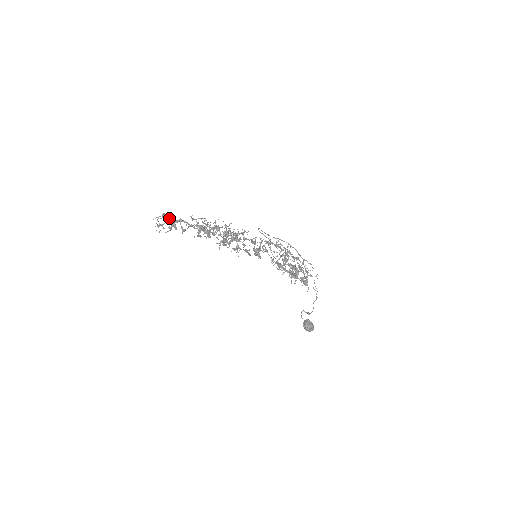
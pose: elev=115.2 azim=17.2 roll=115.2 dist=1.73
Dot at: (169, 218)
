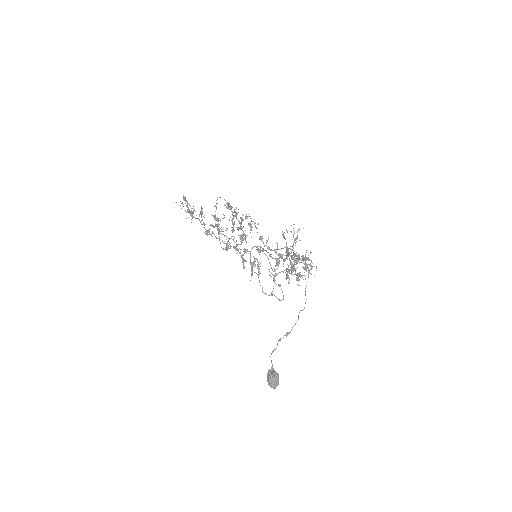
Dot at: occluded
